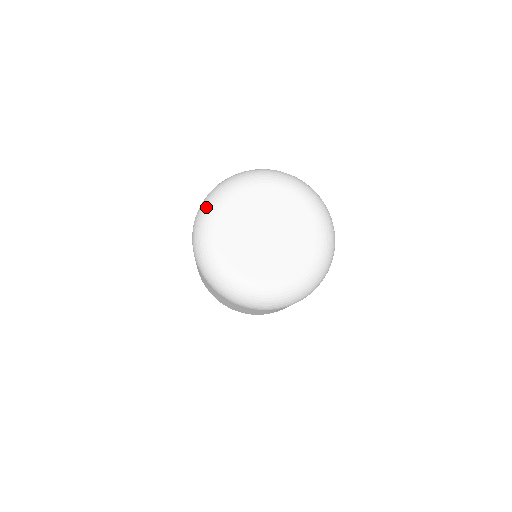
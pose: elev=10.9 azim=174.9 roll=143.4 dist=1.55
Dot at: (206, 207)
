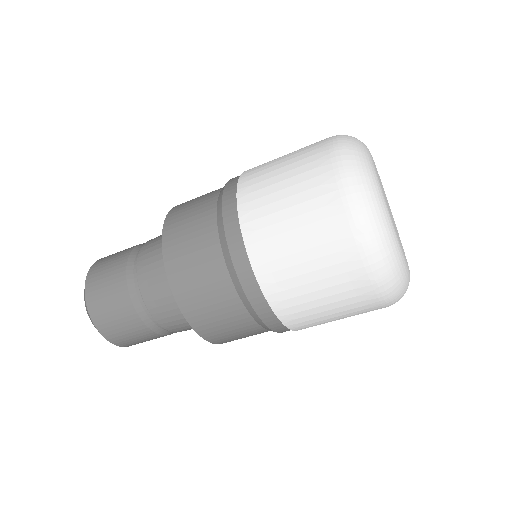
Dot at: occluded
